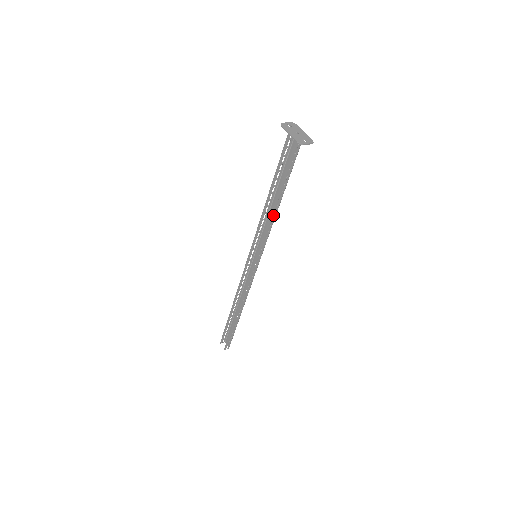
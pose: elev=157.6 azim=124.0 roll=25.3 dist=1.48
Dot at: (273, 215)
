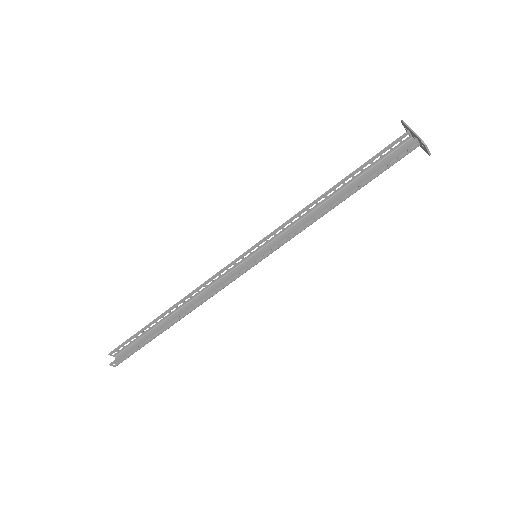
Dot at: (317, 216)
